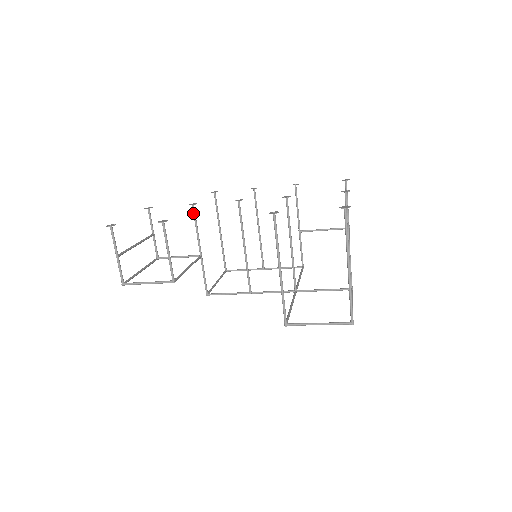
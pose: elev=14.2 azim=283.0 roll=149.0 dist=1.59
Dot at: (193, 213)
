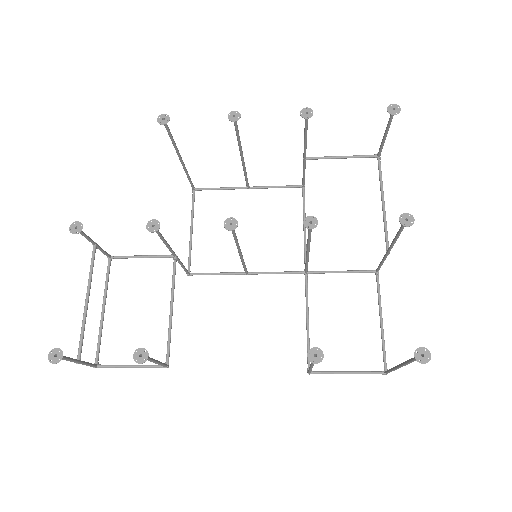
Dot at: occluded
